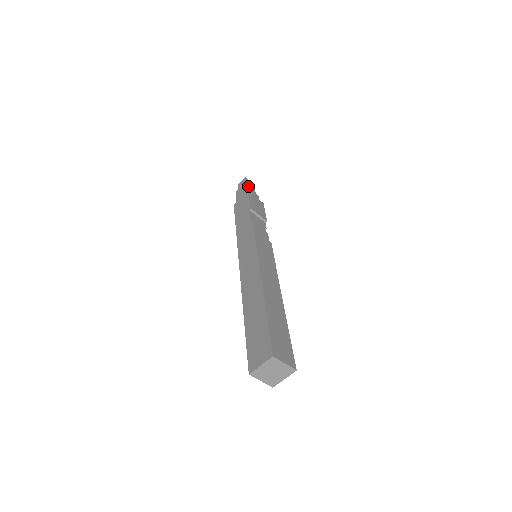
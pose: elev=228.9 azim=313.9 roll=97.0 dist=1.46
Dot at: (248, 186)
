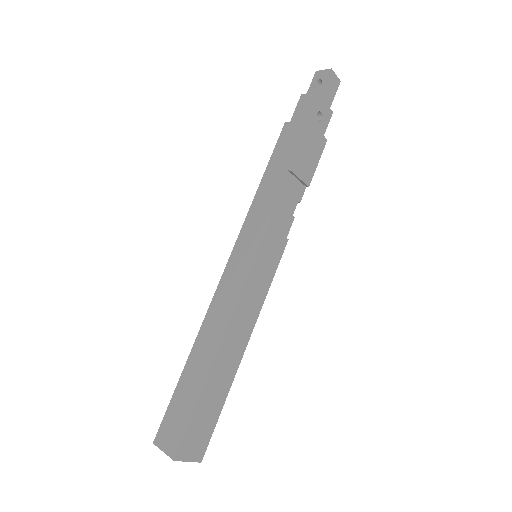
Dot at: (324, 94)
